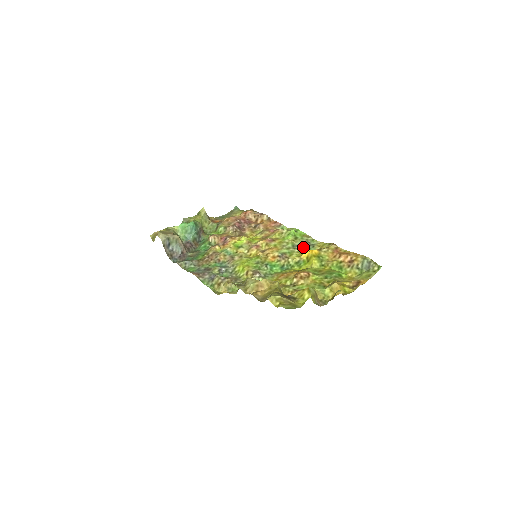
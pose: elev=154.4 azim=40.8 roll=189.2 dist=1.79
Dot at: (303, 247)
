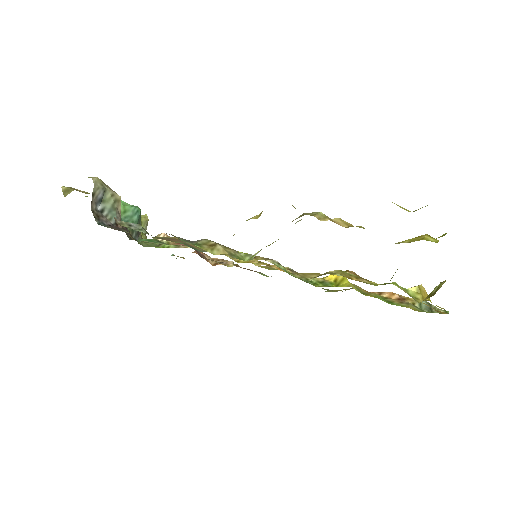
Dot at: occluded
